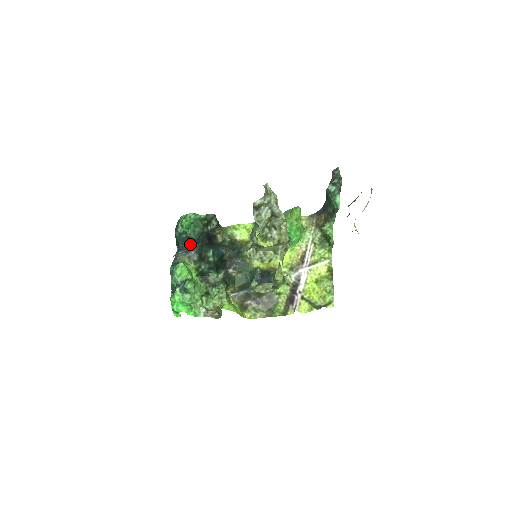
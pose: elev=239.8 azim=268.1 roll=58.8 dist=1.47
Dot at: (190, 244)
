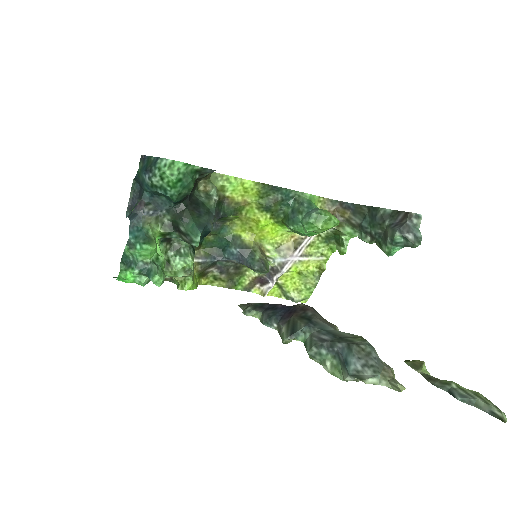
Dot at: (163, 200)
